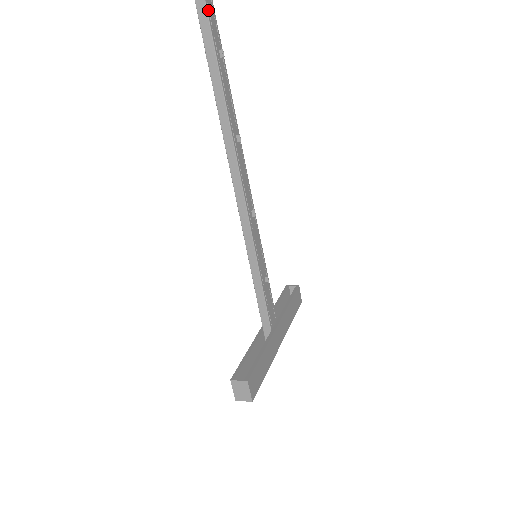
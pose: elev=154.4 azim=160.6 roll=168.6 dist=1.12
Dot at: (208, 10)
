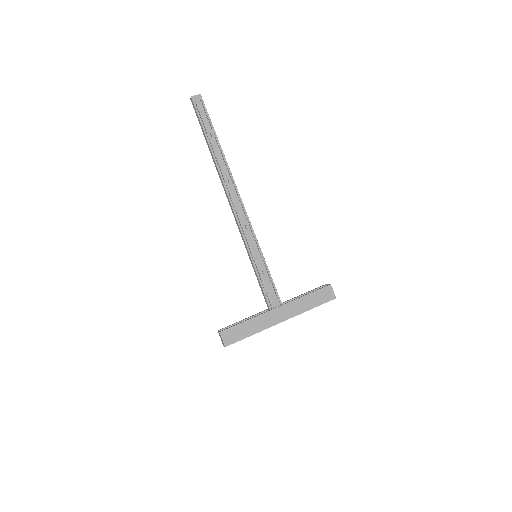
Dot at: (199, 114)
